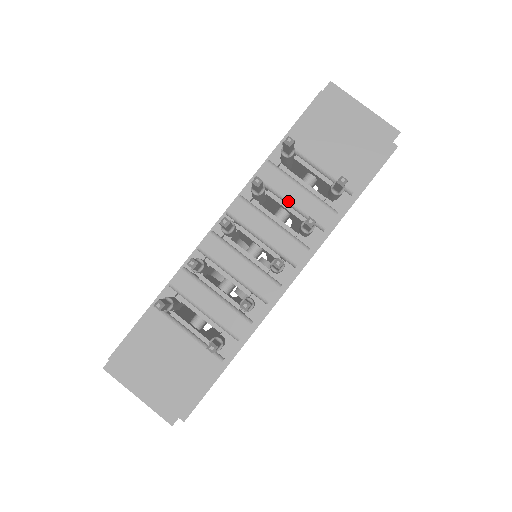
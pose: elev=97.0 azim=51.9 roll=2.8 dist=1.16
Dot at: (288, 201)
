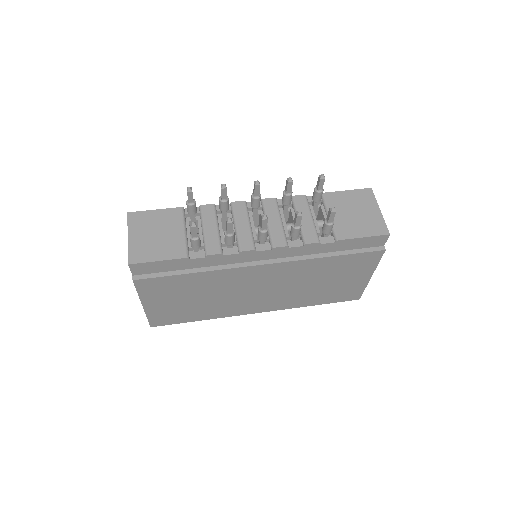
Dot at: occluded
